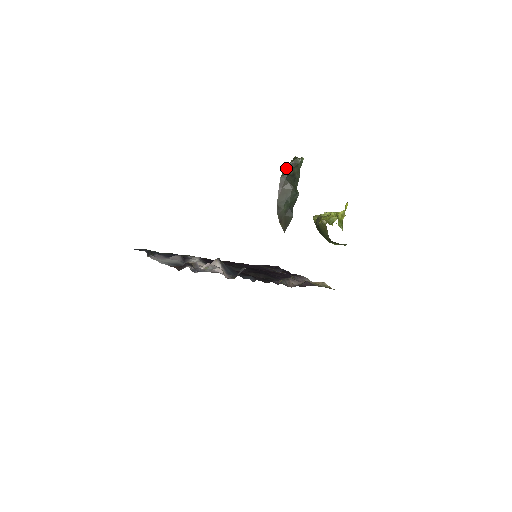
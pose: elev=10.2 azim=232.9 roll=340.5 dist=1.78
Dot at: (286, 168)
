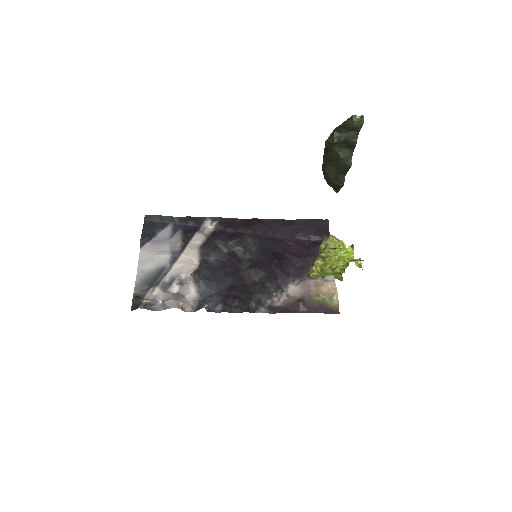
Dot at: (335, 131)
